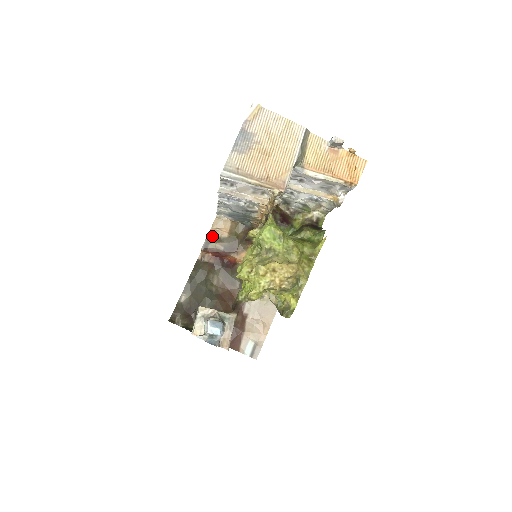
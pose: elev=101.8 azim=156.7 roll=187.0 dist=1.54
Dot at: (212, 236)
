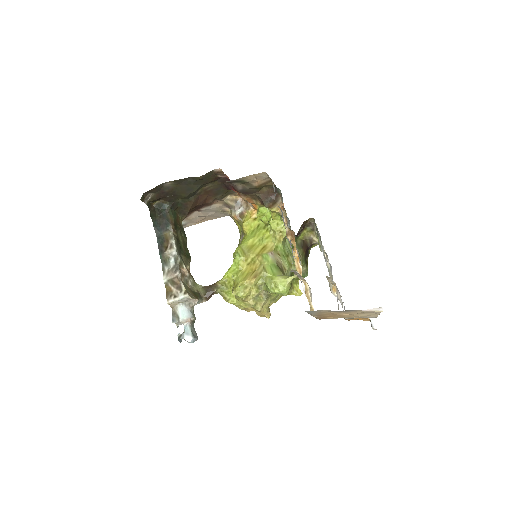
Dot at: (245, 180)
